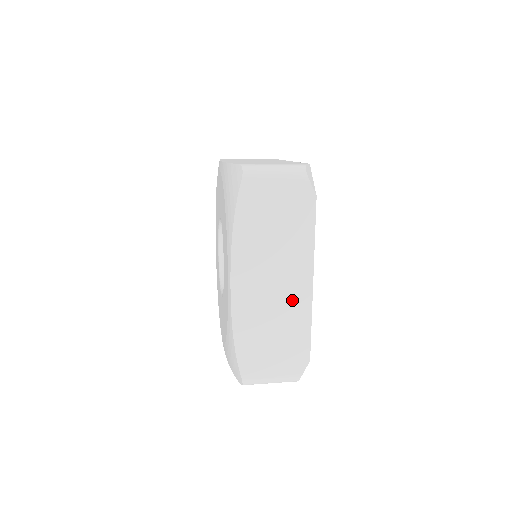
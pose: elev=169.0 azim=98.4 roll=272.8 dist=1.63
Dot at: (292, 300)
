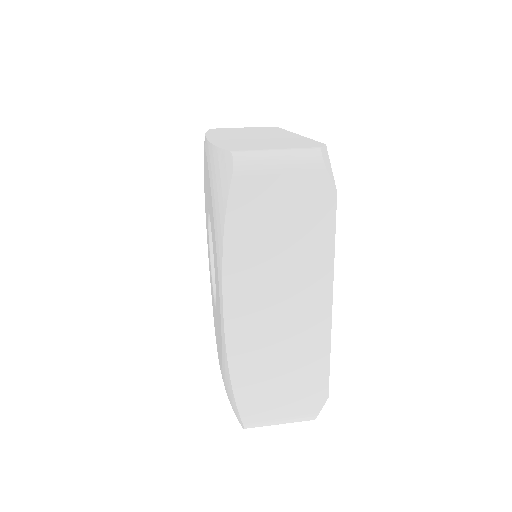
Dot at: (305, 327)
